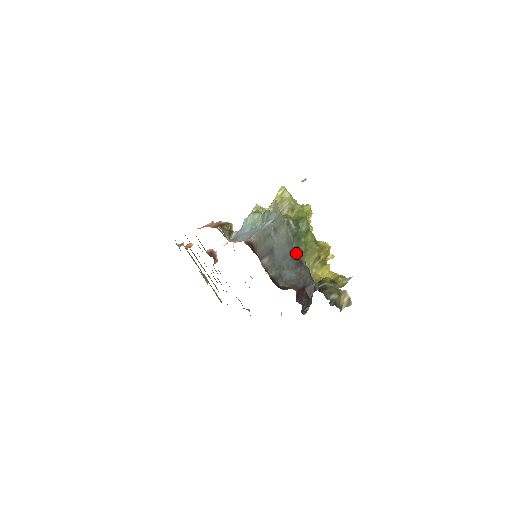
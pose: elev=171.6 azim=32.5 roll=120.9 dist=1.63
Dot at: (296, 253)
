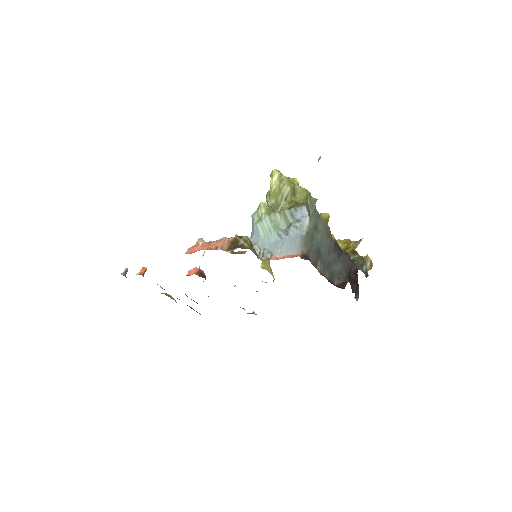
Dot at: (335, 242)
